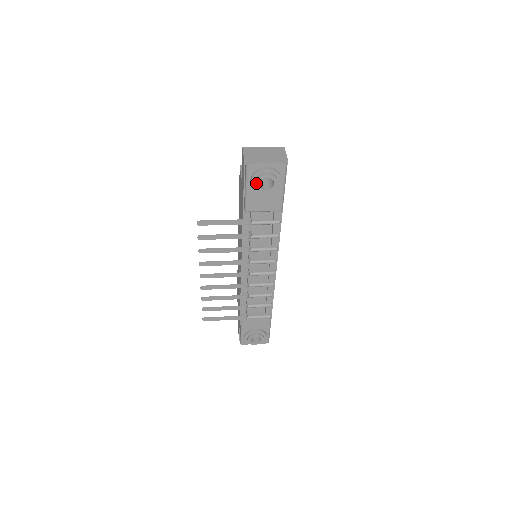
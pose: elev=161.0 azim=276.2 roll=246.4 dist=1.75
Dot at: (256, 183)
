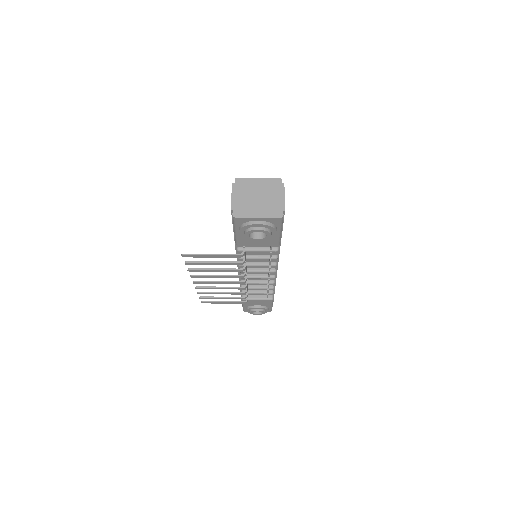
Dot at: (245, 234)
